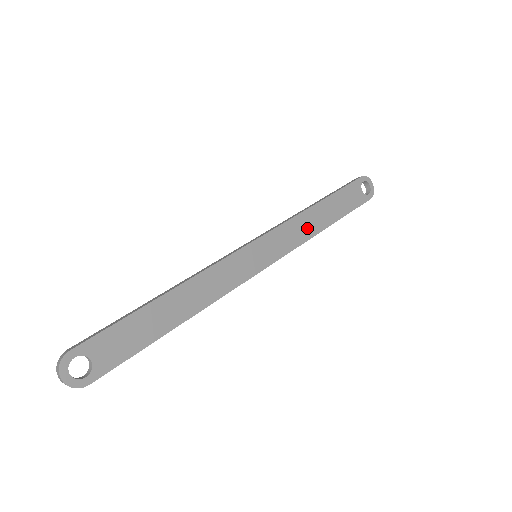
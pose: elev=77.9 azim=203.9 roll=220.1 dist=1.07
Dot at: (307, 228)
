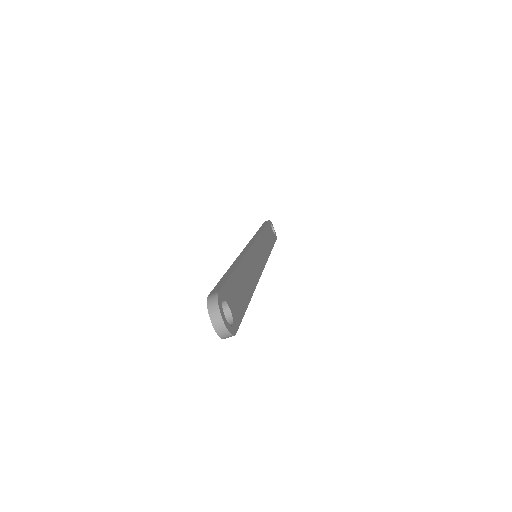
Dot at: (266, 245)
